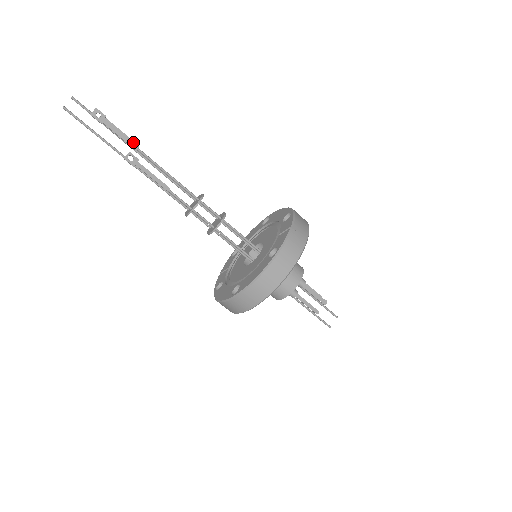
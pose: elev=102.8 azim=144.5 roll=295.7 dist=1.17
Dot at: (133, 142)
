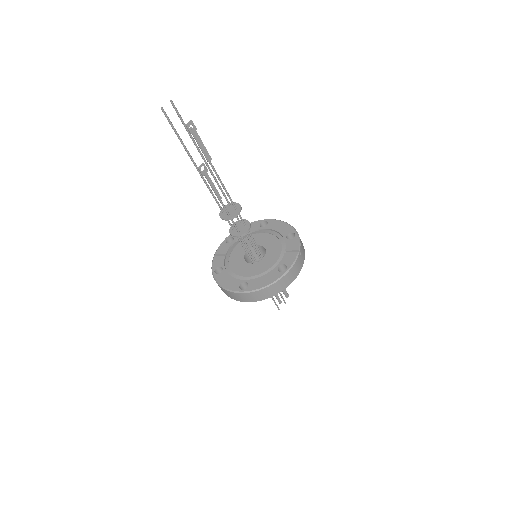
Dot at: (209, 155)
